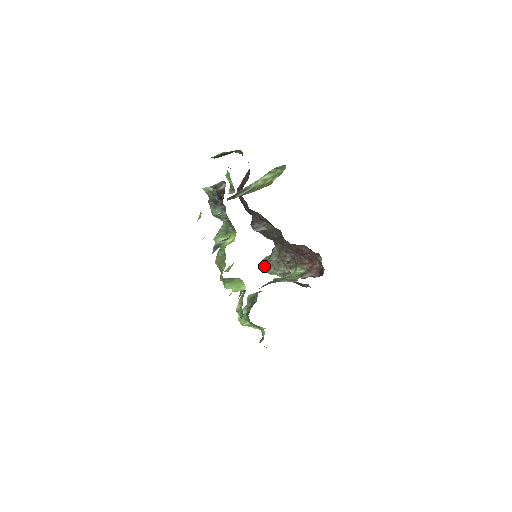
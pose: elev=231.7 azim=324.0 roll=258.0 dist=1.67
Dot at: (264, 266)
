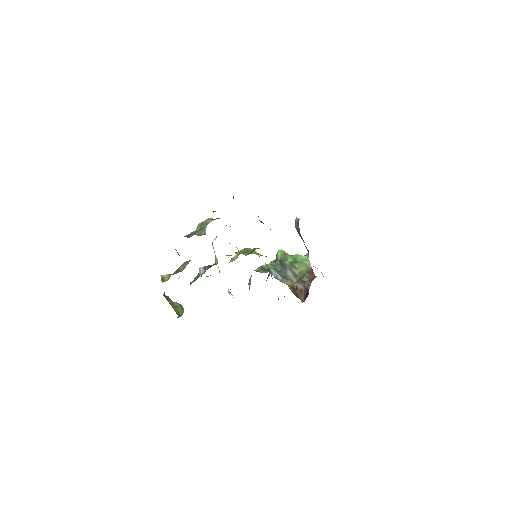
Dot at: occluded
